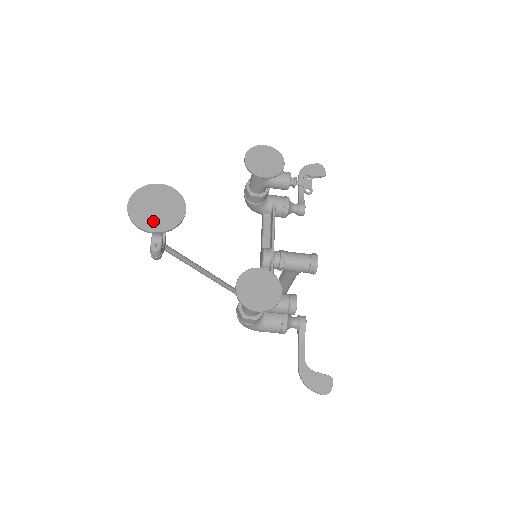
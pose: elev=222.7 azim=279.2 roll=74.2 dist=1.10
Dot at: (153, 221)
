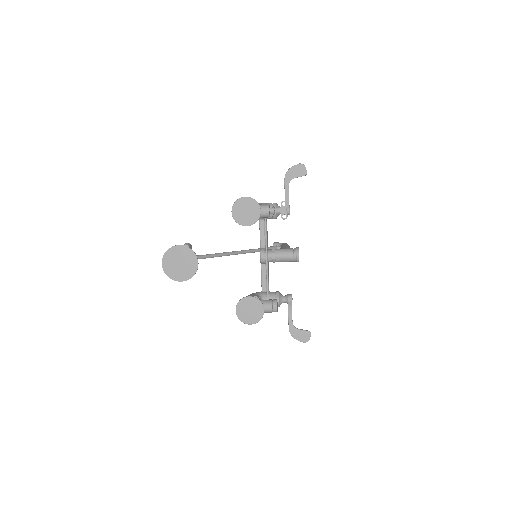
Dot at: (180, 274)
